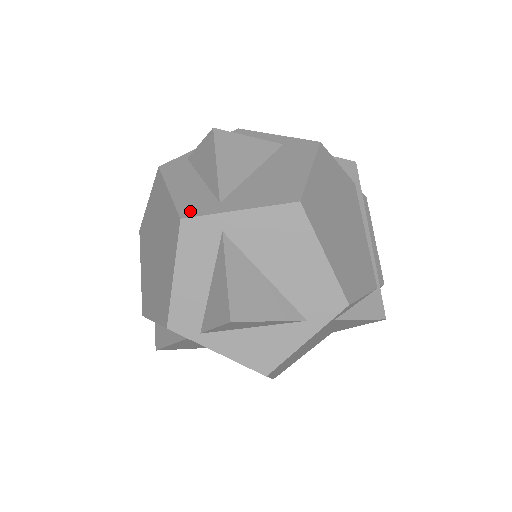
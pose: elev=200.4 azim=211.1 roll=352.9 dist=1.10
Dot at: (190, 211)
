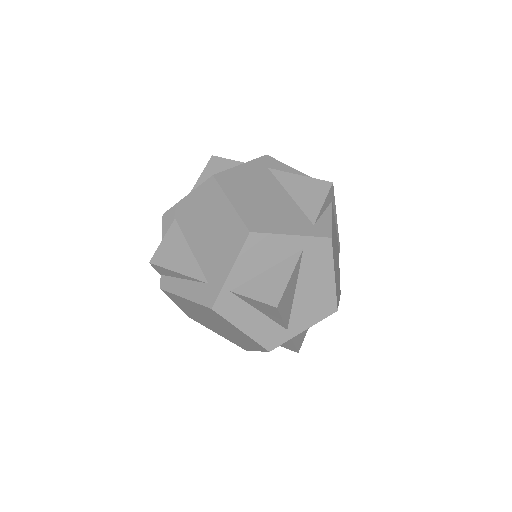
Dot at: (272, 344)
